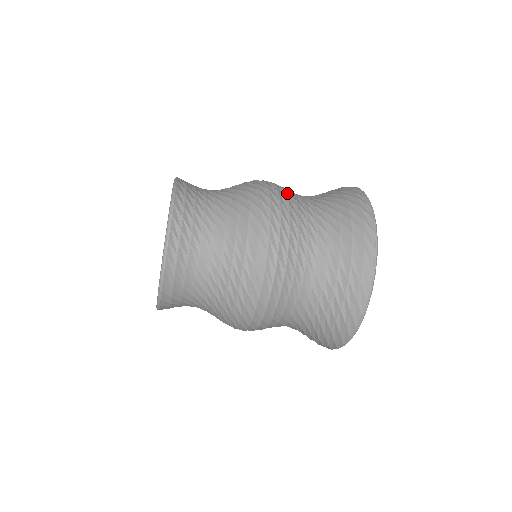
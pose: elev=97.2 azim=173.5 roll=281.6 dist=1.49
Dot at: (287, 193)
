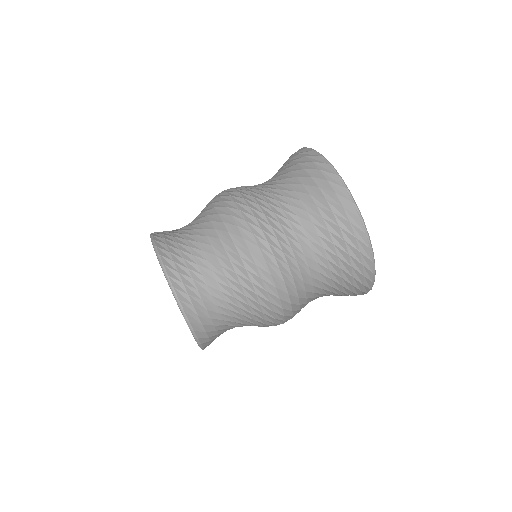
Dot at: (261, 208)
